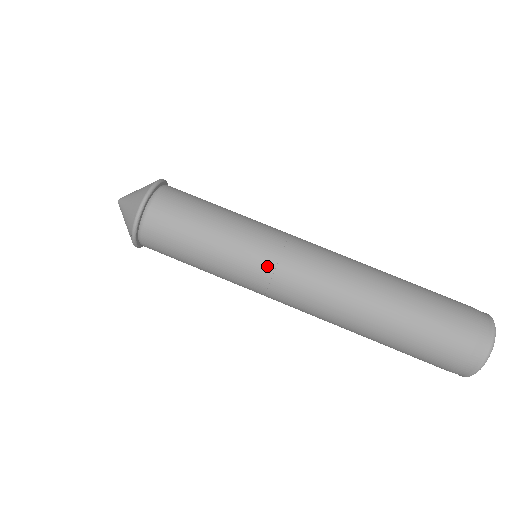
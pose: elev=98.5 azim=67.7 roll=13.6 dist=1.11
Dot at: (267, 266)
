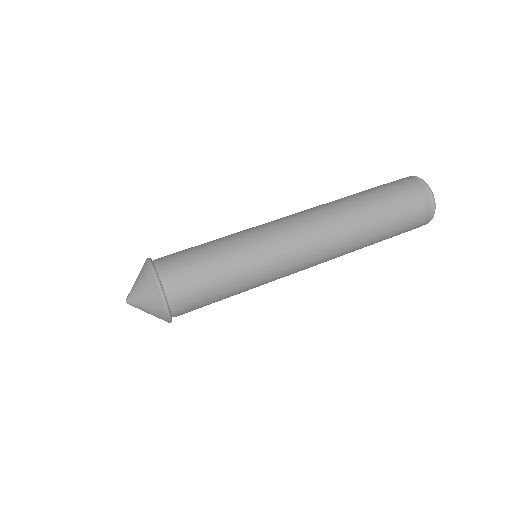
Dot at: (275, 247)
